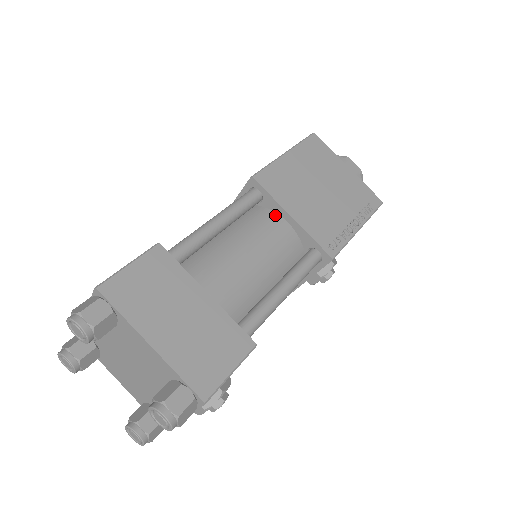
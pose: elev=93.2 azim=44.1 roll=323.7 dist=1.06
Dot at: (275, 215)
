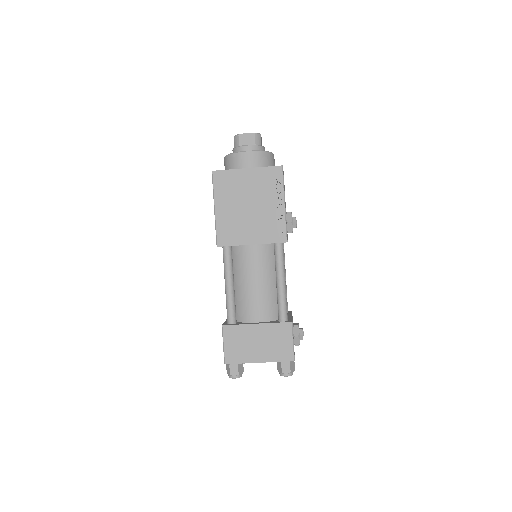
Dot at: (244, 247)
